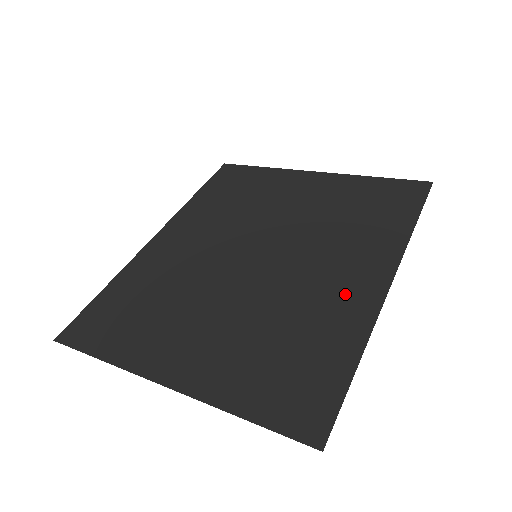
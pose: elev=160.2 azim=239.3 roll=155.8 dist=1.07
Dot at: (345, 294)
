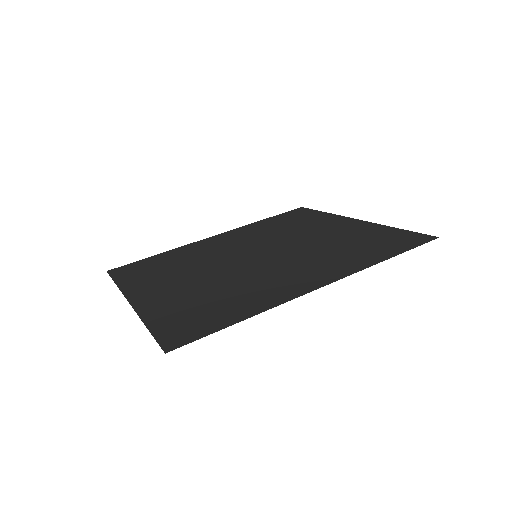
Dot at: (283, 285)
